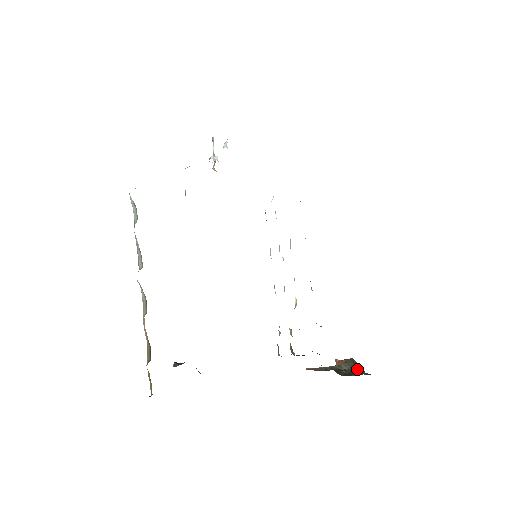
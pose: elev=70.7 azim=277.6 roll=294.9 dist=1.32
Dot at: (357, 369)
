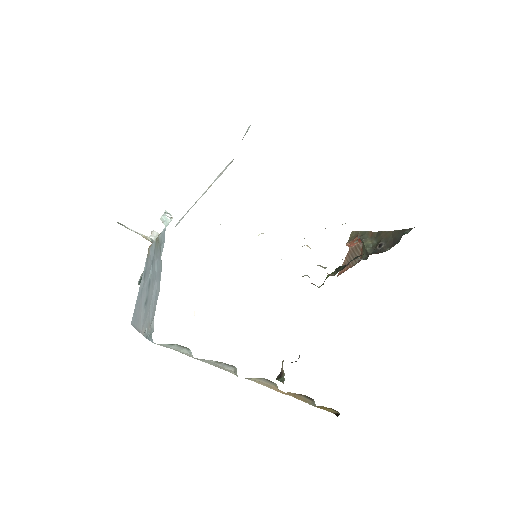
Dot at: (380, 235)
